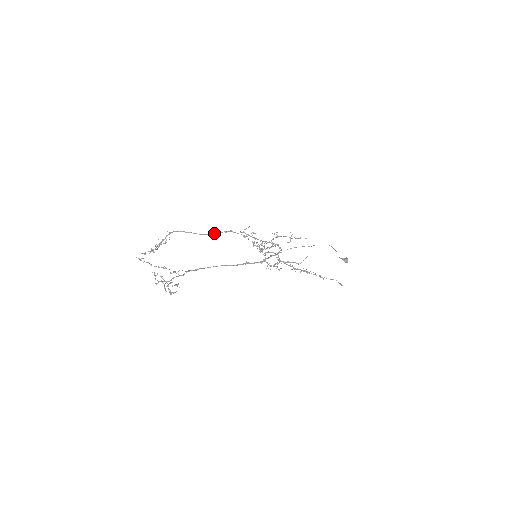
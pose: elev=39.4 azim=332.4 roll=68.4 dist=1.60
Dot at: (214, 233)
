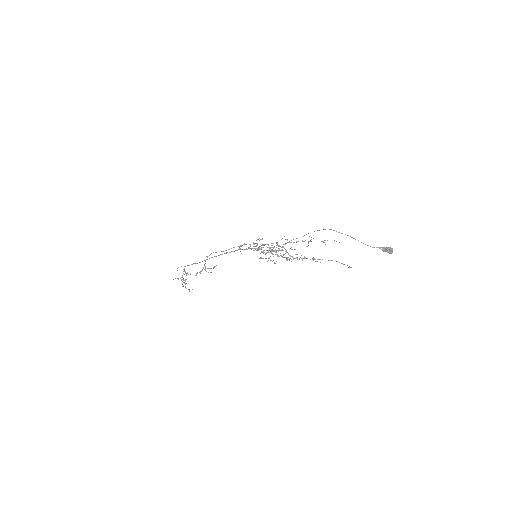
Dot at: (231, 248)
